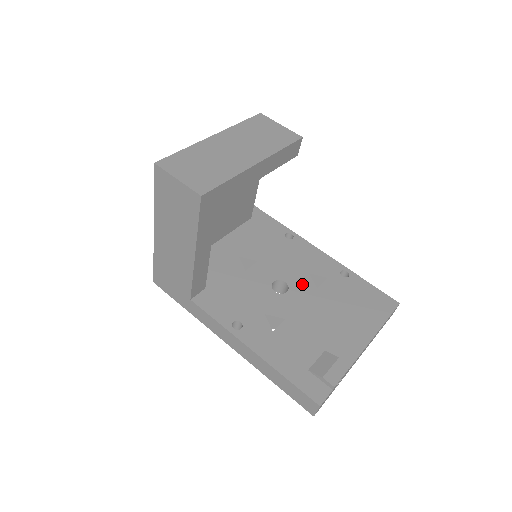
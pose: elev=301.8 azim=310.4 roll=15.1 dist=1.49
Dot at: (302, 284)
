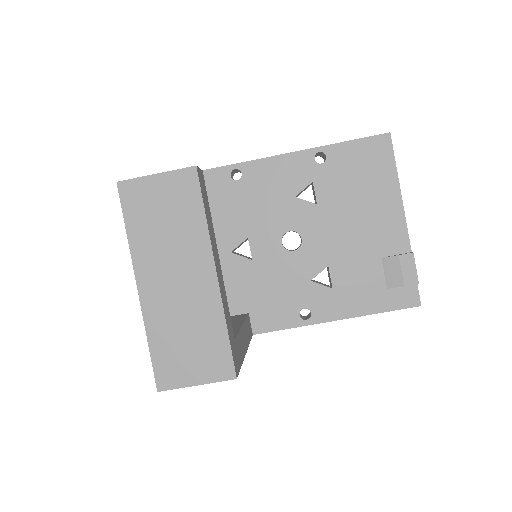
Dot at: (303, 216)
